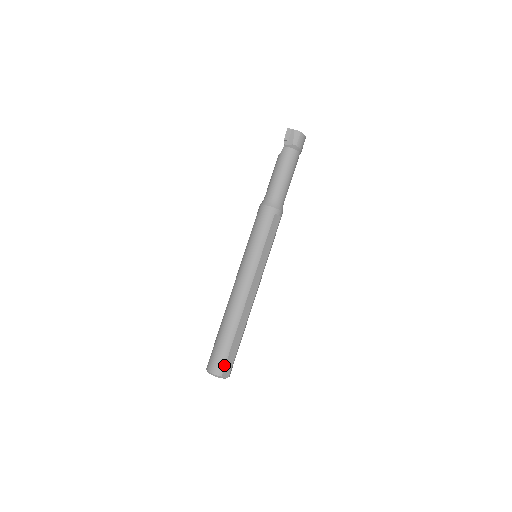
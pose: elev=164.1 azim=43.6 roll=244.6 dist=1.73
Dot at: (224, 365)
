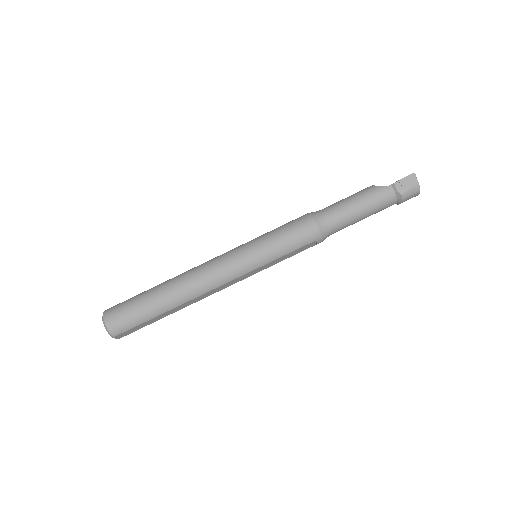
Dot at: (126, 330)
